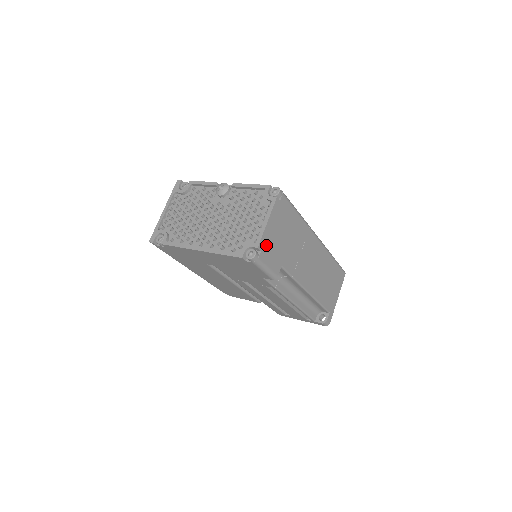
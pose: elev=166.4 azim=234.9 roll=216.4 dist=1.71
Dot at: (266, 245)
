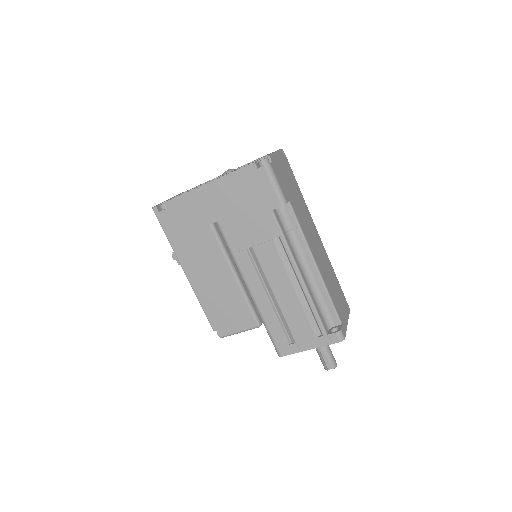
Dot at: (275, 165)
